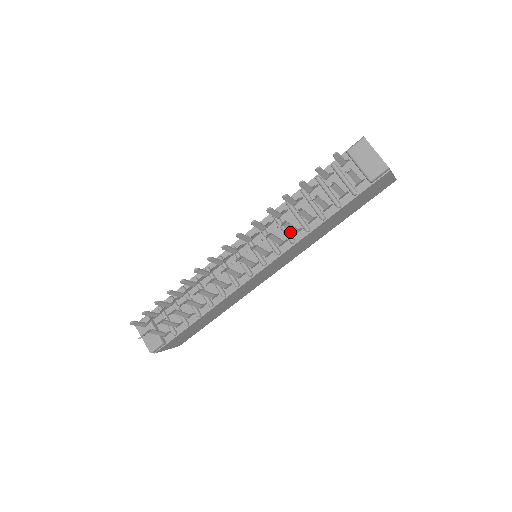
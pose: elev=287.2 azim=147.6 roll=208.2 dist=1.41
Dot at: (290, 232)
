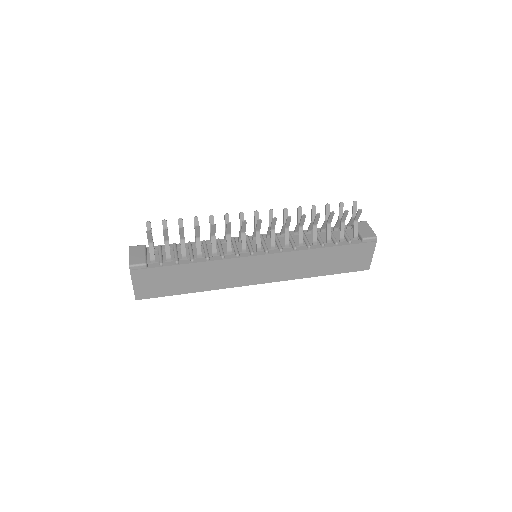
Dot at: (295, 244)
